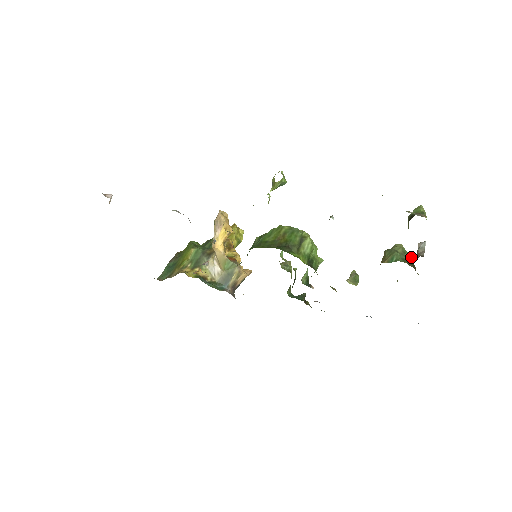
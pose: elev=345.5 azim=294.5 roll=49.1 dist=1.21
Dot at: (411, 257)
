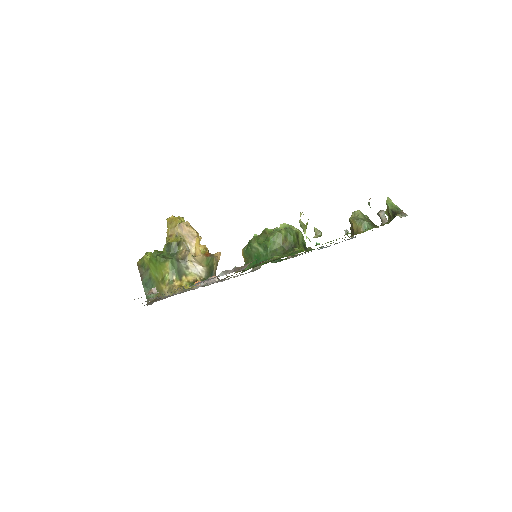
Dot at: (368, 217)
